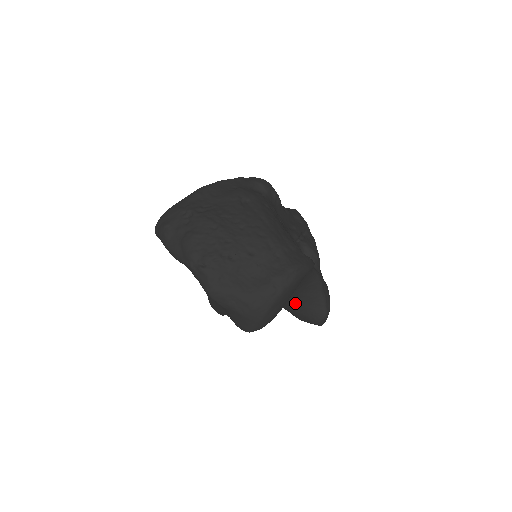
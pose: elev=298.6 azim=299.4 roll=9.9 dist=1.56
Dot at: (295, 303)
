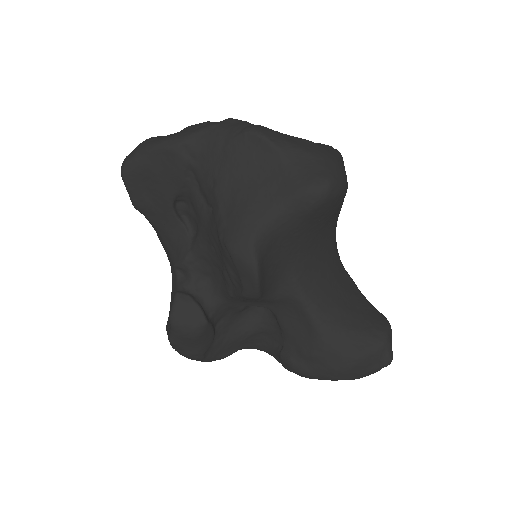
Dot at: (339, 306)
